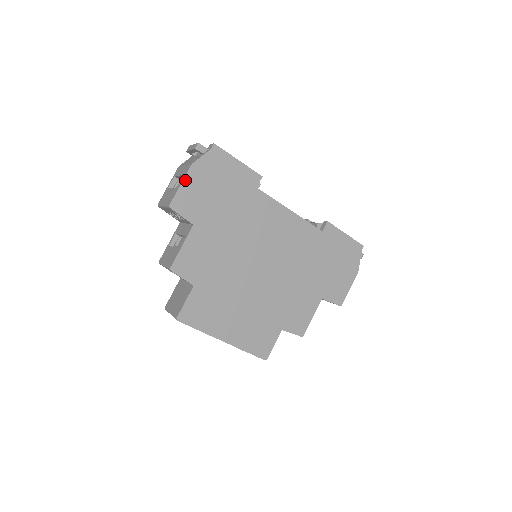
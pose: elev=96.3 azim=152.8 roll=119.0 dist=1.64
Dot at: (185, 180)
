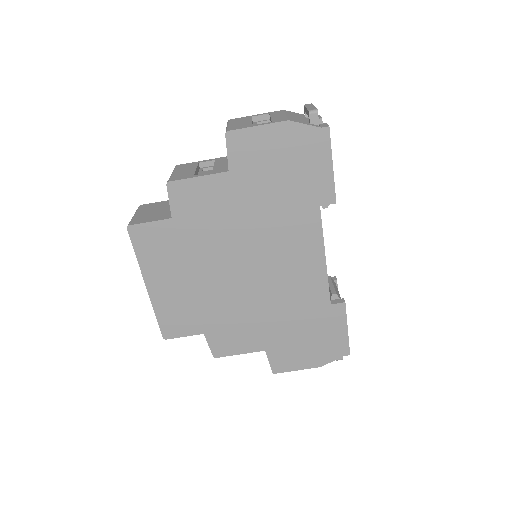
Dot at: (266, 126)
